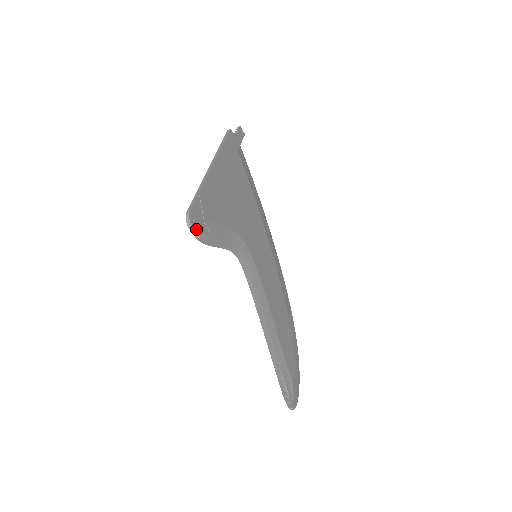
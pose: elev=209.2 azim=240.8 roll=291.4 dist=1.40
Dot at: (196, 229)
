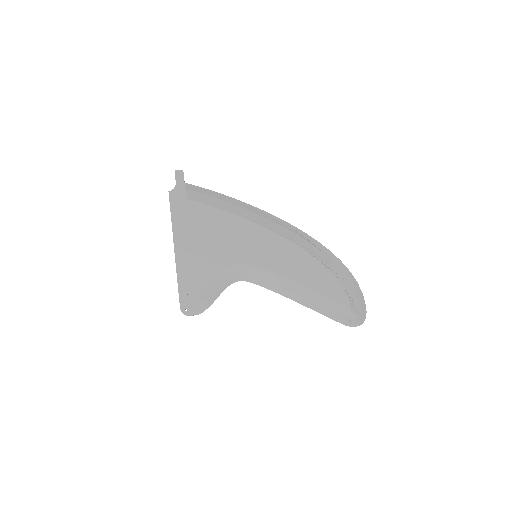
Dot at: (192, 313)
